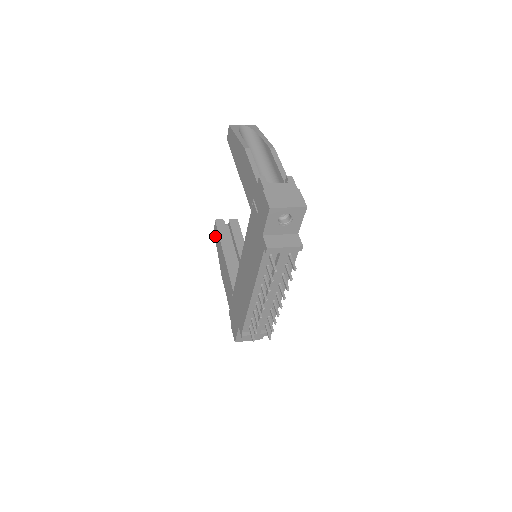
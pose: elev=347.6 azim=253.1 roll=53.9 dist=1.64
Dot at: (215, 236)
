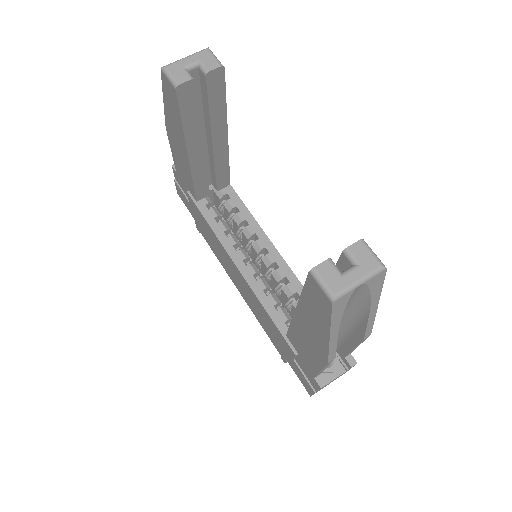
Dot at: (164, 87)
